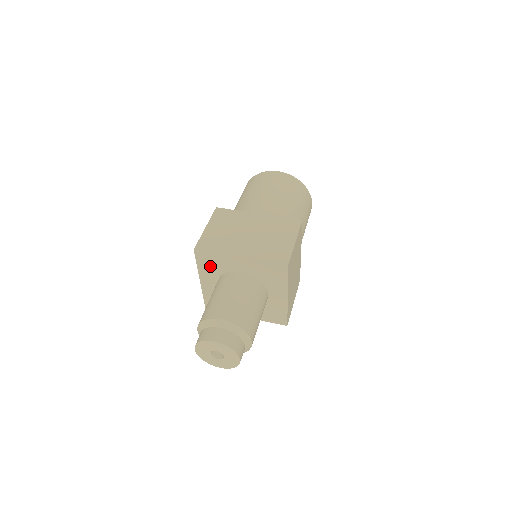
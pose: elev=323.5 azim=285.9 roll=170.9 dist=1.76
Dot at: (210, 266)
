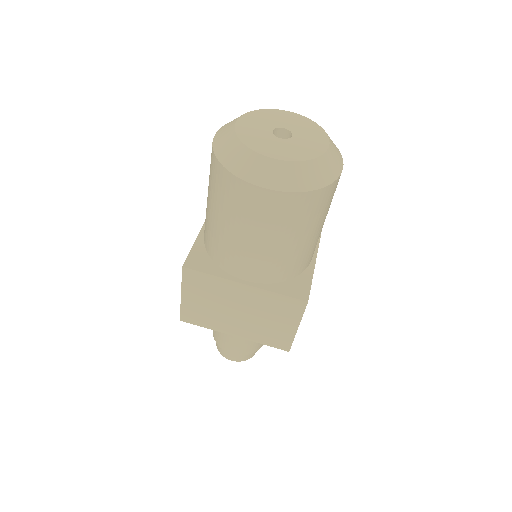
Dot at: occluded
